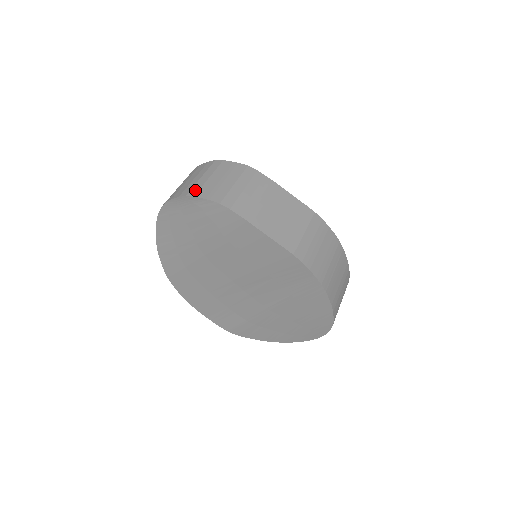
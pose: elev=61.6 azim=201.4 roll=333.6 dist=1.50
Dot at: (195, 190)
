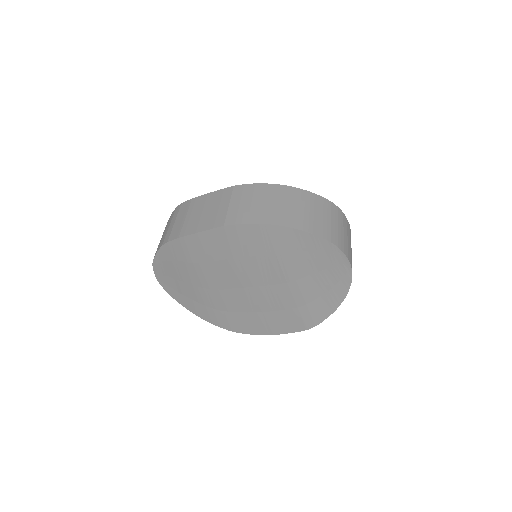
Dot at: occluded
